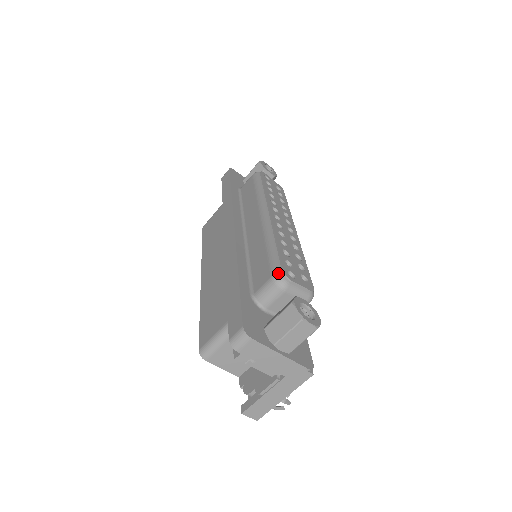
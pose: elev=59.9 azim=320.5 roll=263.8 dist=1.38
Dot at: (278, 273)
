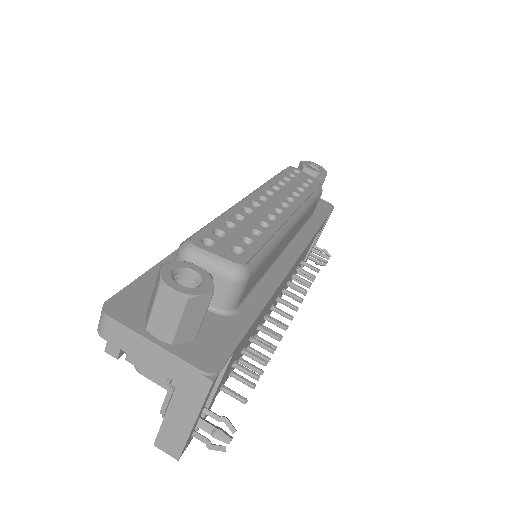
Dot at: (185, 240)
